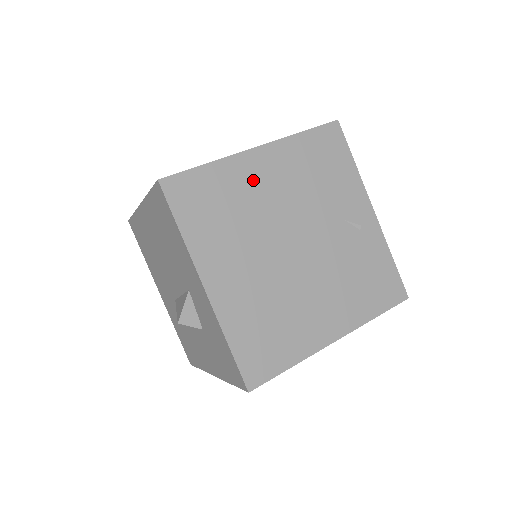
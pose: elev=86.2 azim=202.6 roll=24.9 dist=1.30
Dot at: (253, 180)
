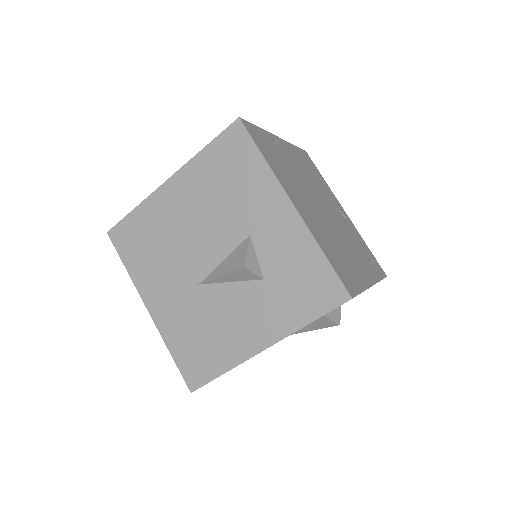
Dot at: (285, 154)
